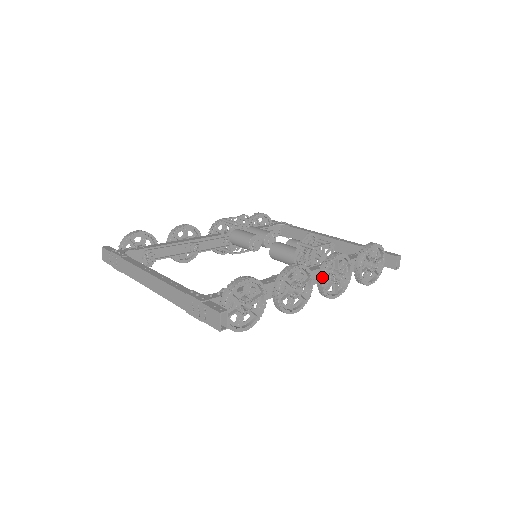
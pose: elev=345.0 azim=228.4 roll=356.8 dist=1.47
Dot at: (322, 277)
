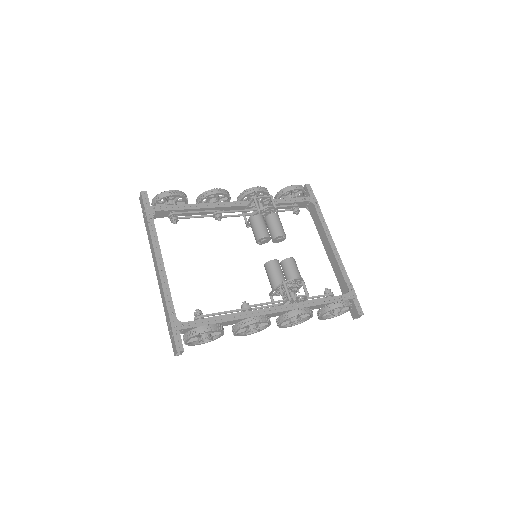
Dot at: (280, 322)
